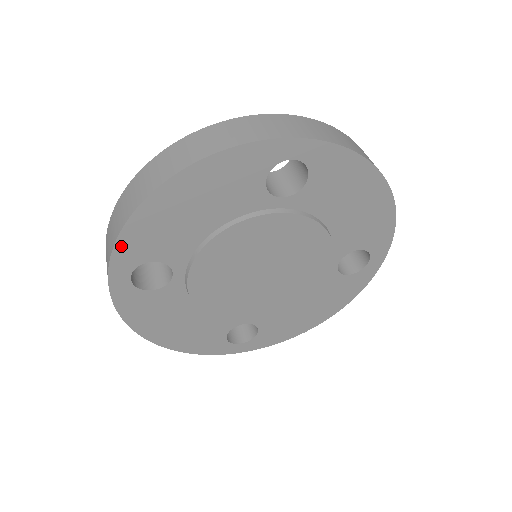
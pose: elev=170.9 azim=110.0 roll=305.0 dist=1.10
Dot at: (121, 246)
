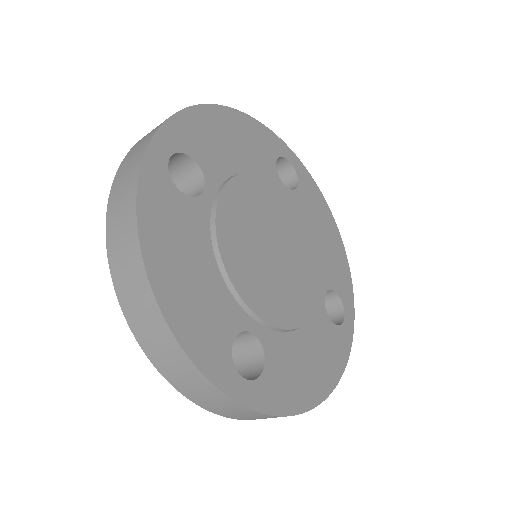
Dot at: (176, 121)
